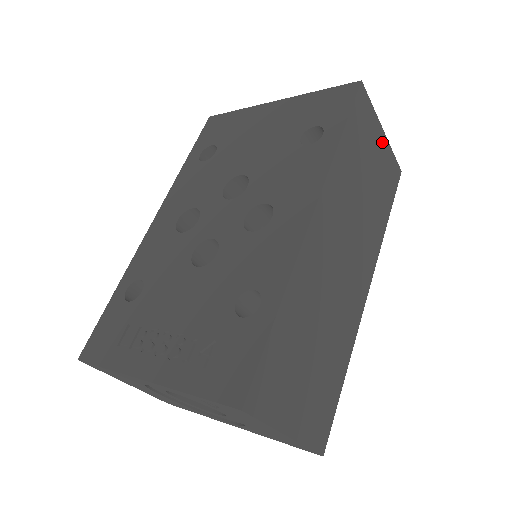
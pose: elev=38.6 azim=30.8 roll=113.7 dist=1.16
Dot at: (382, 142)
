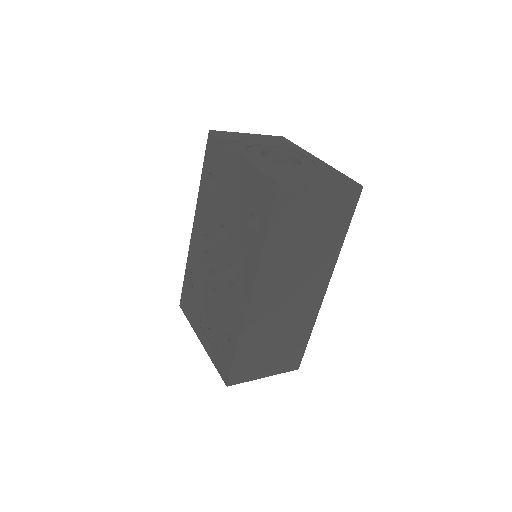
Dot at: (324, 195)
